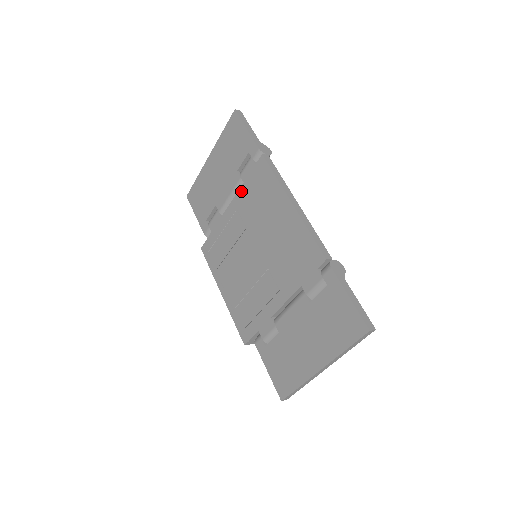
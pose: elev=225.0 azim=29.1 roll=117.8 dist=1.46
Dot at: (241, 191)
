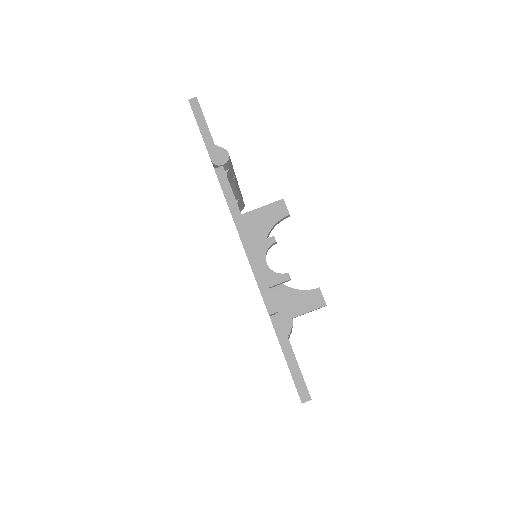
Dot at: occluded
